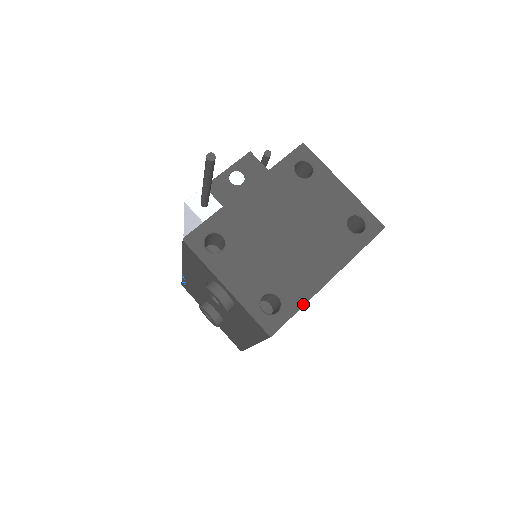
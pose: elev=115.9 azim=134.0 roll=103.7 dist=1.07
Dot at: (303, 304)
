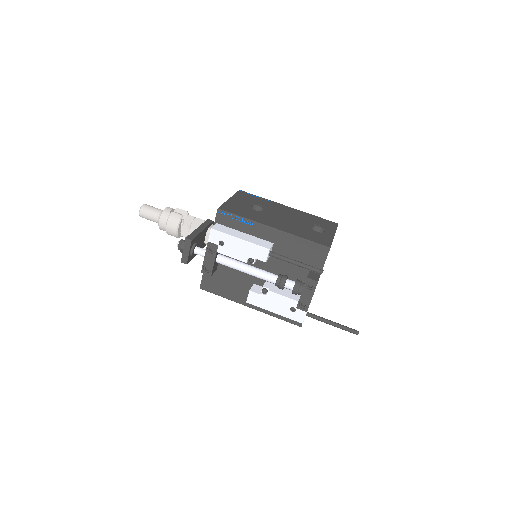
Dot at: occluded
